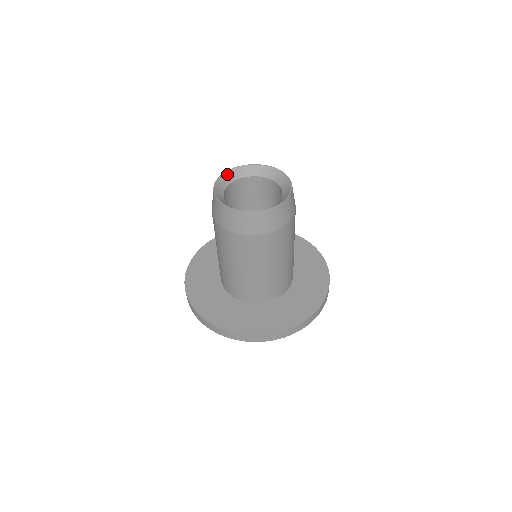
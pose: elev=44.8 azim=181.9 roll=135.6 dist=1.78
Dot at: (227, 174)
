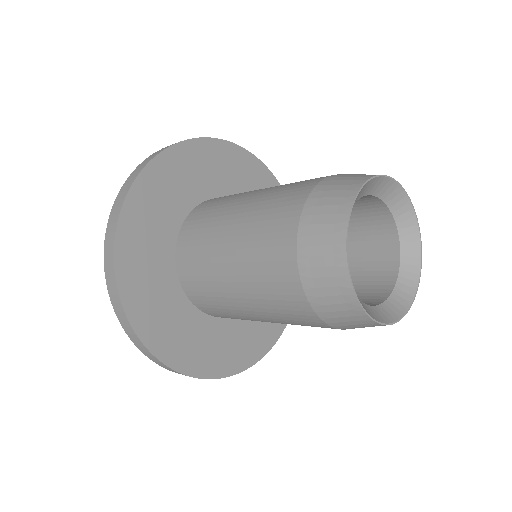
Dot at: (347, 232)
